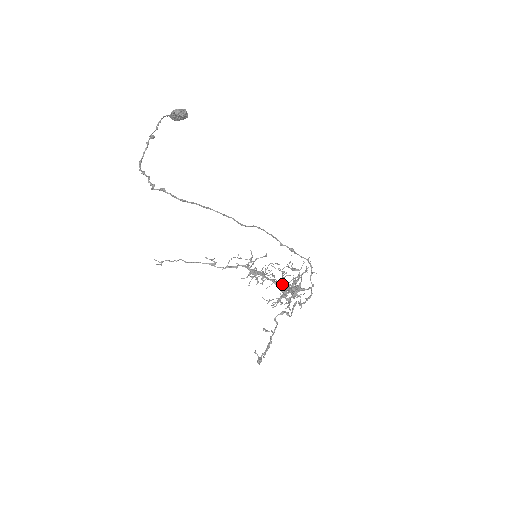
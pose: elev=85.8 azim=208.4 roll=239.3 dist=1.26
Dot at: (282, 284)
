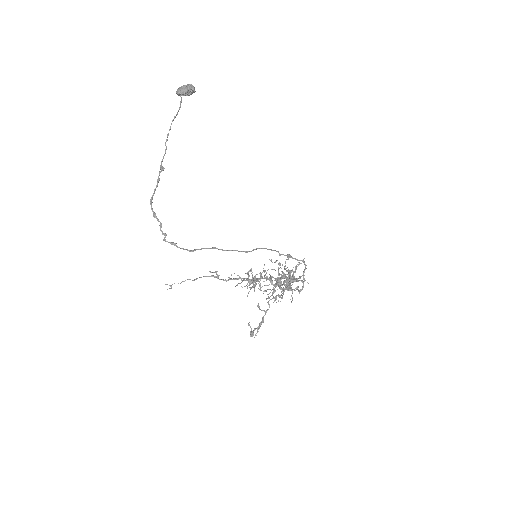
Dot at: (277, 281)
